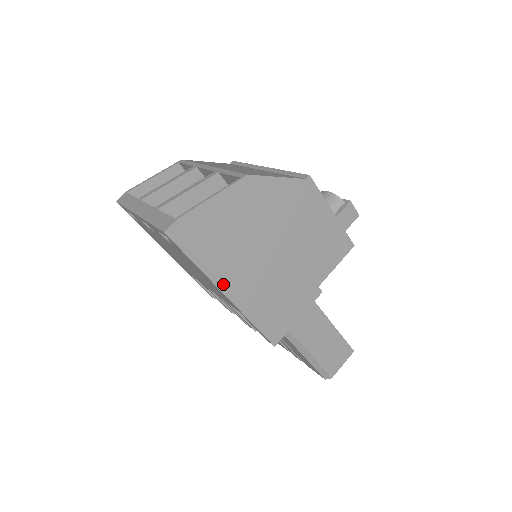
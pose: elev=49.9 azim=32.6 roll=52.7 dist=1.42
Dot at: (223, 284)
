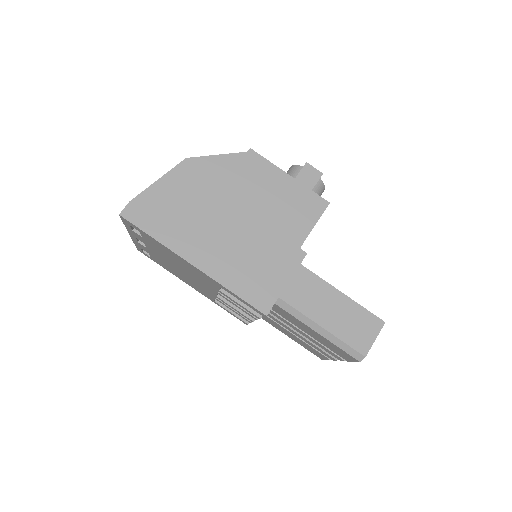
Dot at: (187, 254)
